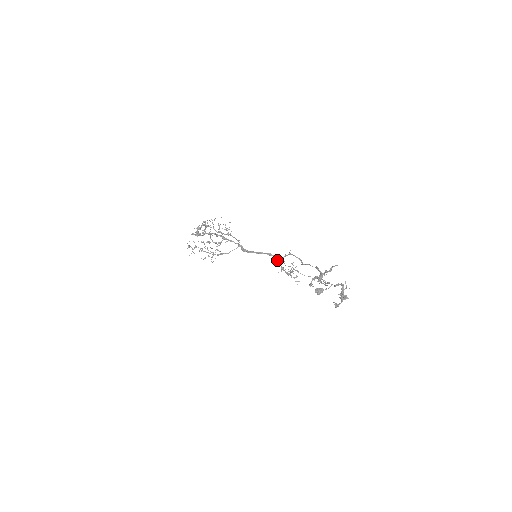
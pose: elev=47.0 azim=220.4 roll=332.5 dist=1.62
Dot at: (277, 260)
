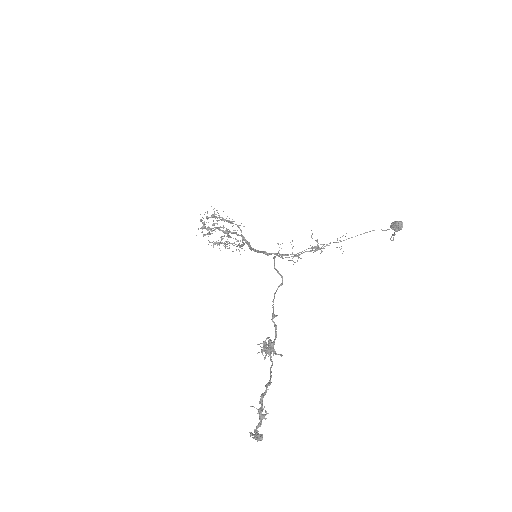
Dot at: occluded
